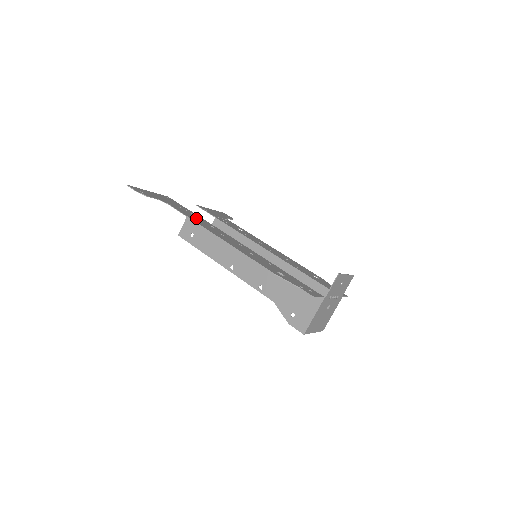
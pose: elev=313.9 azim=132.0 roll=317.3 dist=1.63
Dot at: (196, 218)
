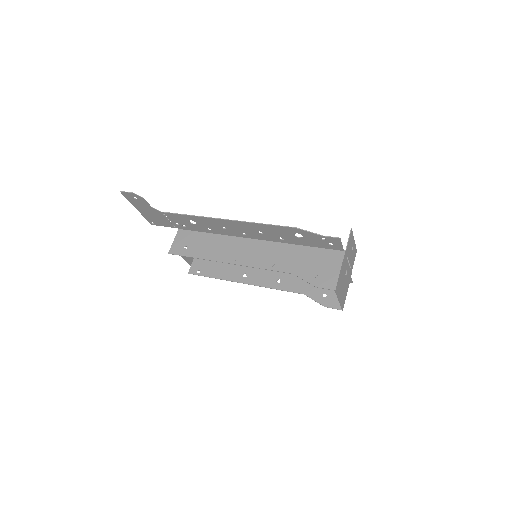
Dot at: (192, 223)
